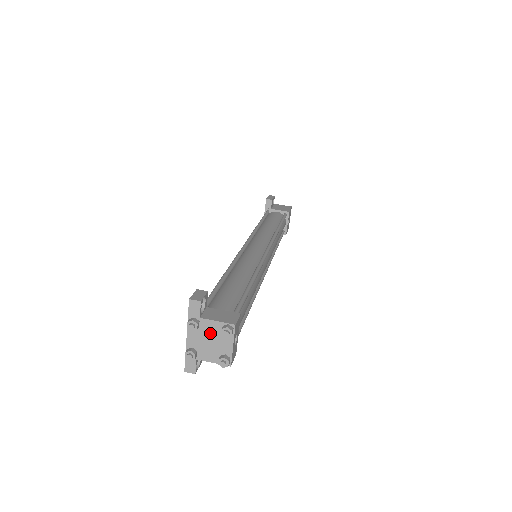
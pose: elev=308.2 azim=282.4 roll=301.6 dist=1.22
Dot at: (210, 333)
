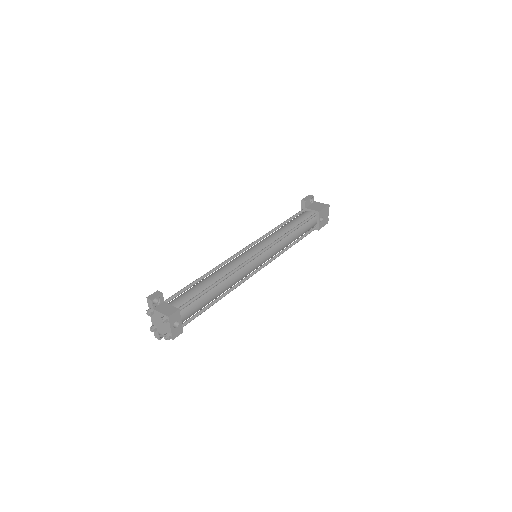
Dot at: (159, 319)
